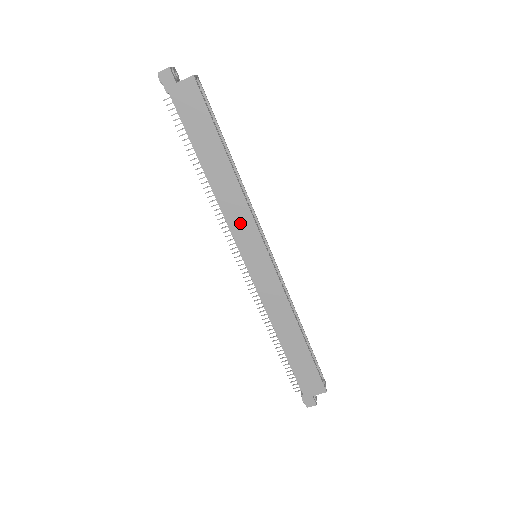
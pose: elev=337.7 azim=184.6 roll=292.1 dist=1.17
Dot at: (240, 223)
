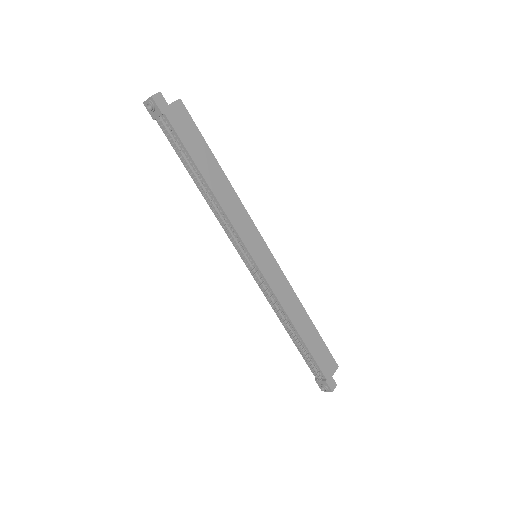
Dot at: (242, 224)
